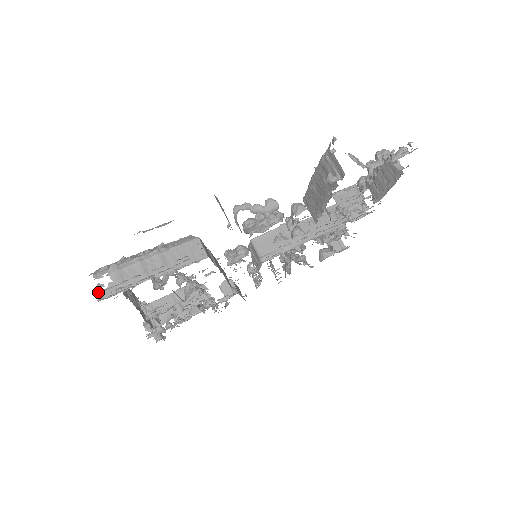
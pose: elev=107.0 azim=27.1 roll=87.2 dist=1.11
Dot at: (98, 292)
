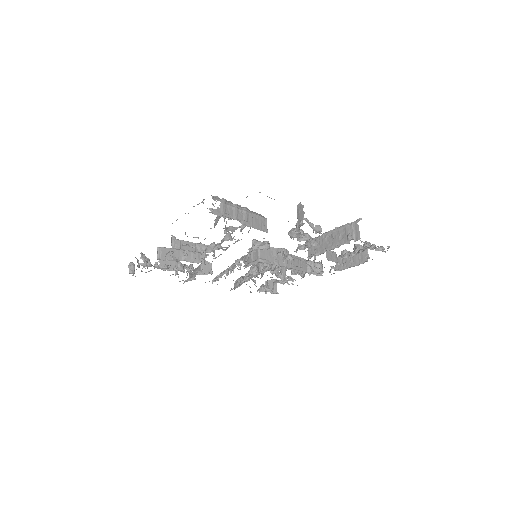
Dot at: occluded
